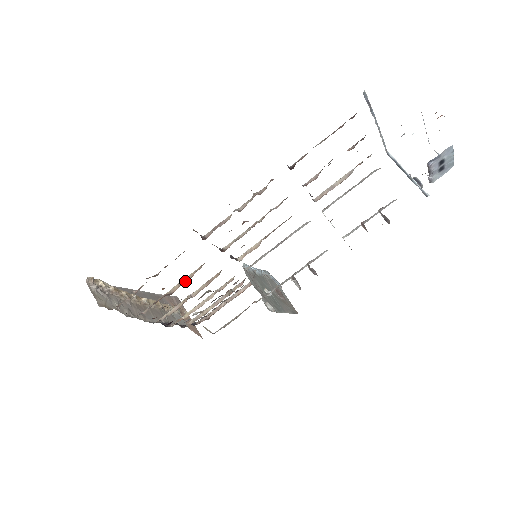
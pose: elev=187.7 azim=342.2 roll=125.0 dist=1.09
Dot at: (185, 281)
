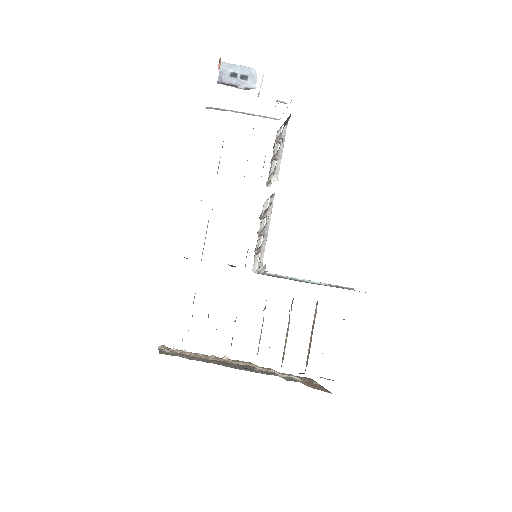
Dot at: occluded
